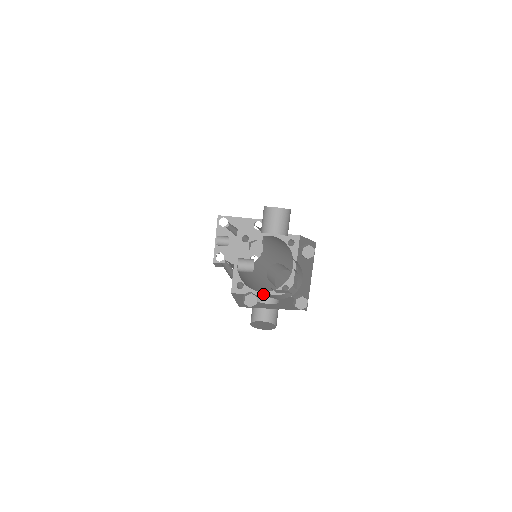
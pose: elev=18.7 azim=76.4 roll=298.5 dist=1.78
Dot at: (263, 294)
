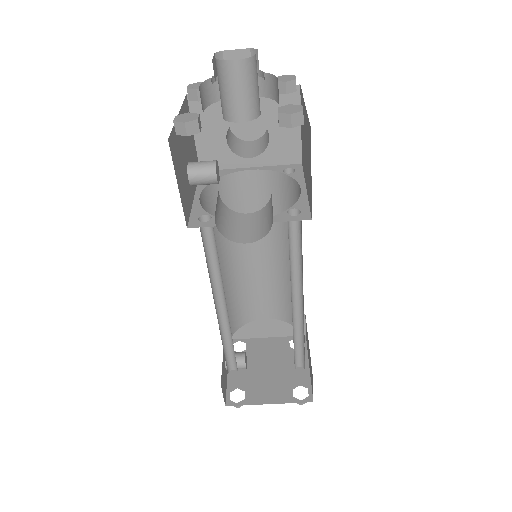
Dot at: occluded
